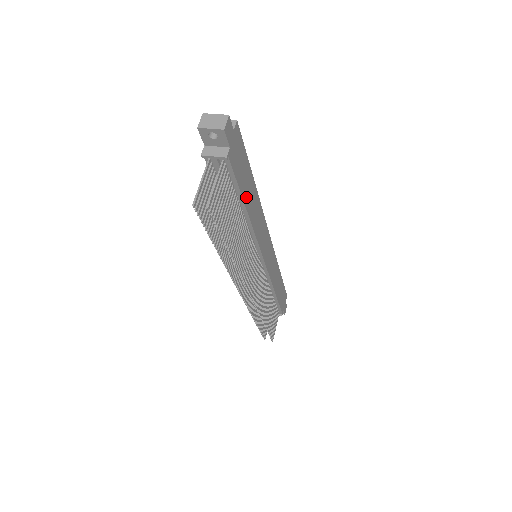
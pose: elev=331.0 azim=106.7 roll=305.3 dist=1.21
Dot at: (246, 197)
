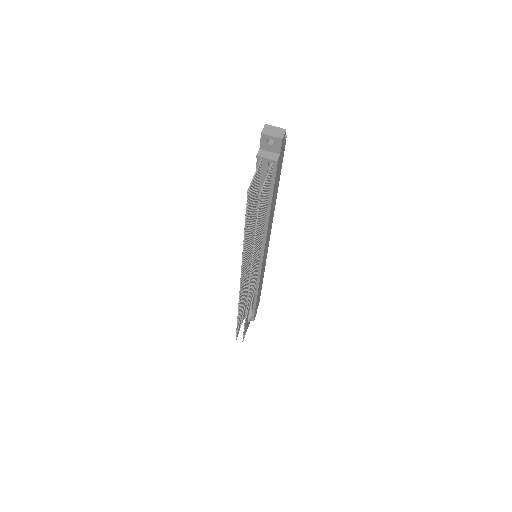
Dot at: (273, 199)
